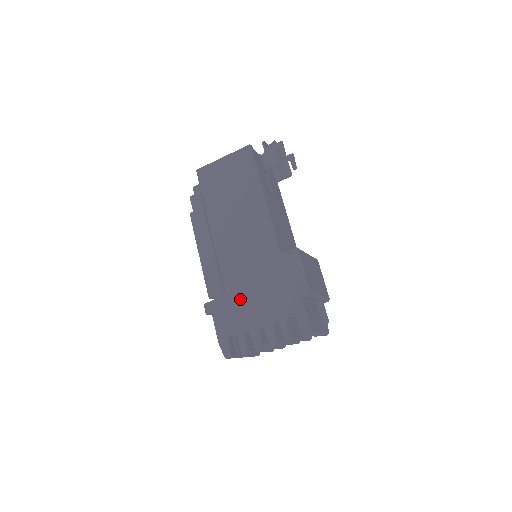
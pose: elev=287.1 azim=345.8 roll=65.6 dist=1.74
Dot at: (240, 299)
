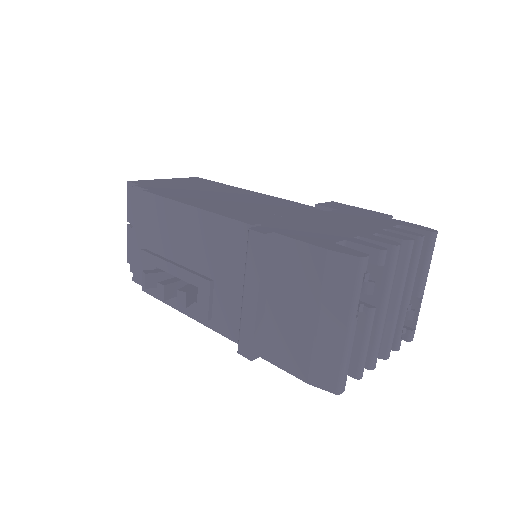
Dot at: (307, 222)
